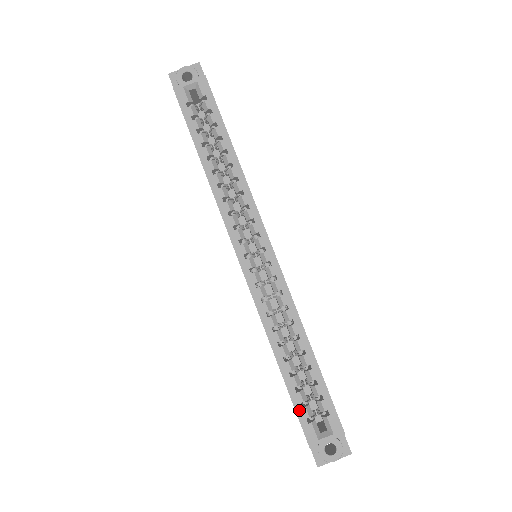
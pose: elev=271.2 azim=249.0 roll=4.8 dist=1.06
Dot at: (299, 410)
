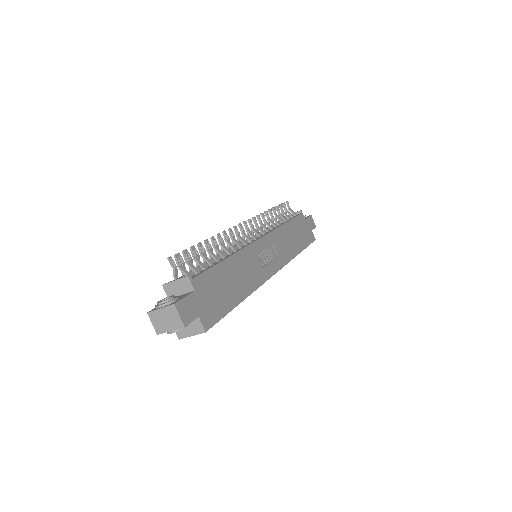
Dot at: occluded
